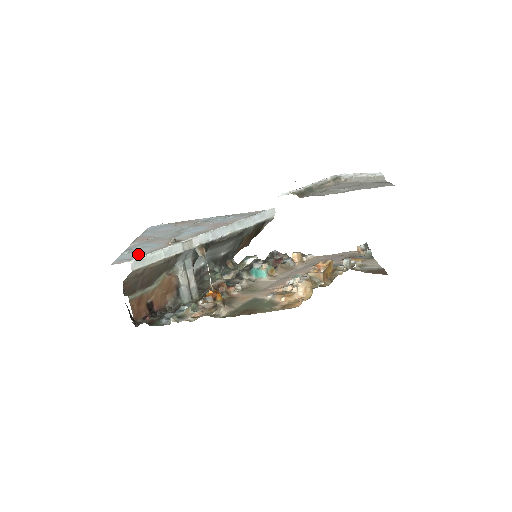
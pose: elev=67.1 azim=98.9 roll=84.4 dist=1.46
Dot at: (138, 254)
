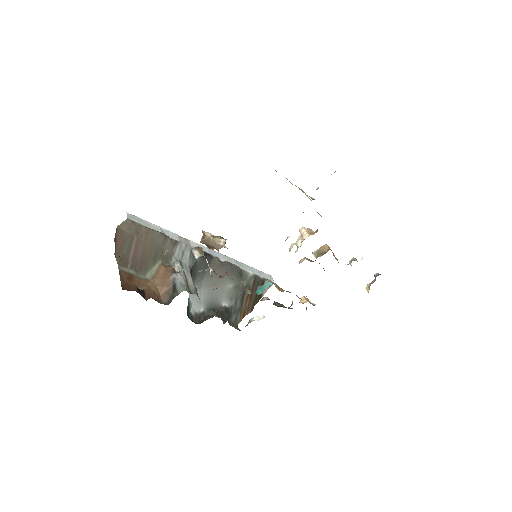
Dot at: occluded
